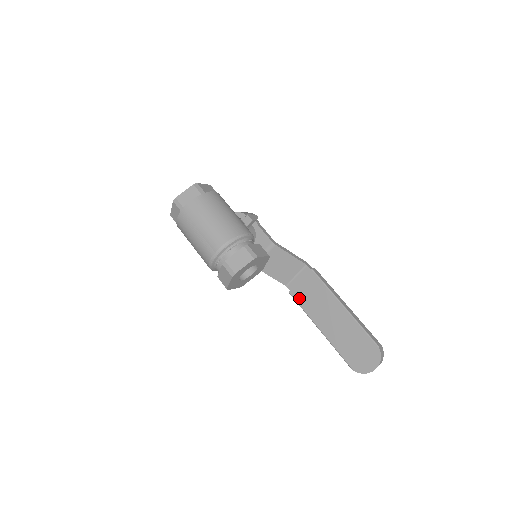
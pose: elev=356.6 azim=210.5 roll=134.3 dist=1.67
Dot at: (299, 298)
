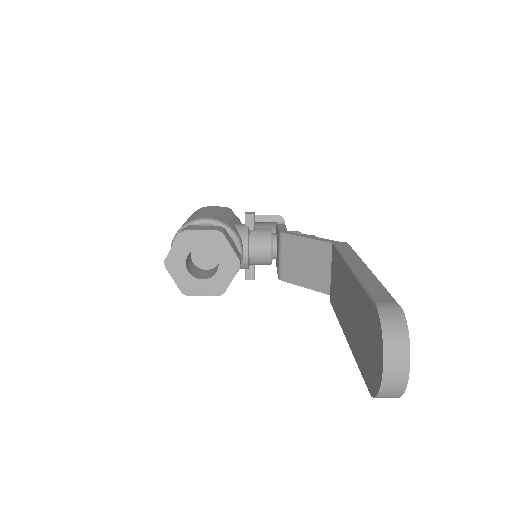
Dot at: (333, 301)
